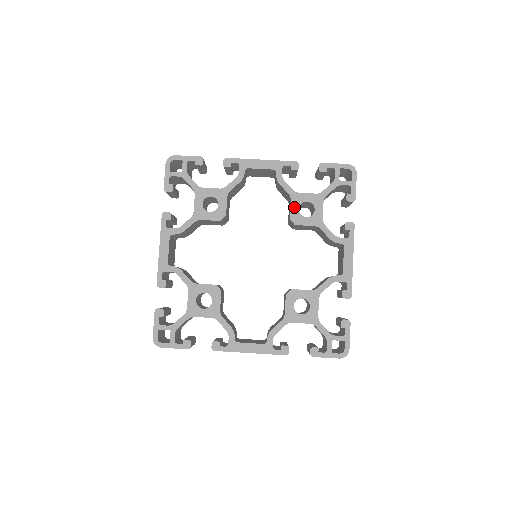
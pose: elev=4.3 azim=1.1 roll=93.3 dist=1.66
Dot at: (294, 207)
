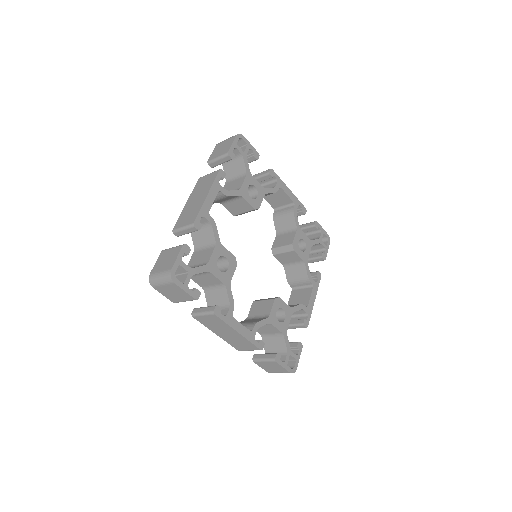
Dot at: (297, 238)
